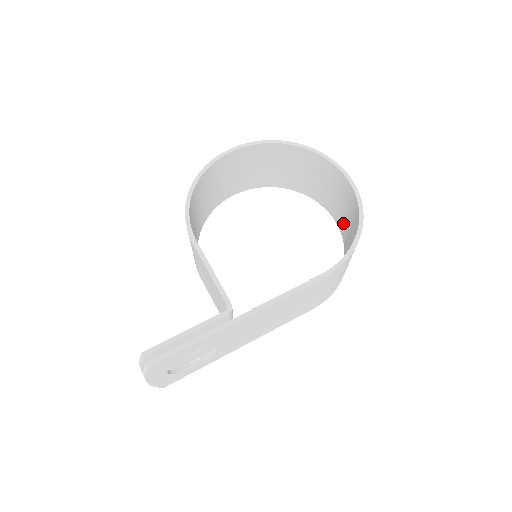
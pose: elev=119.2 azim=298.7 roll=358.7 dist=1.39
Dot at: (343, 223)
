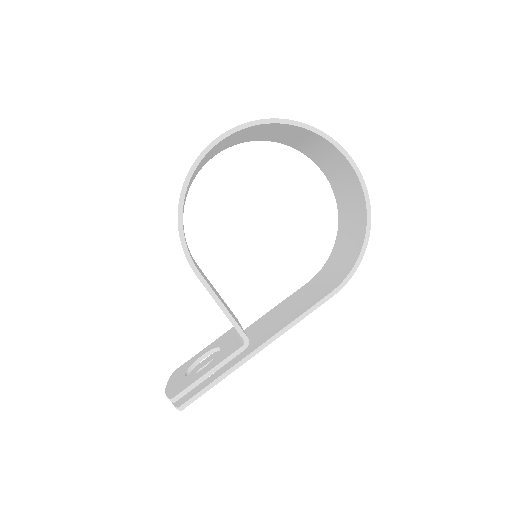
Dot at: (339, 192)
